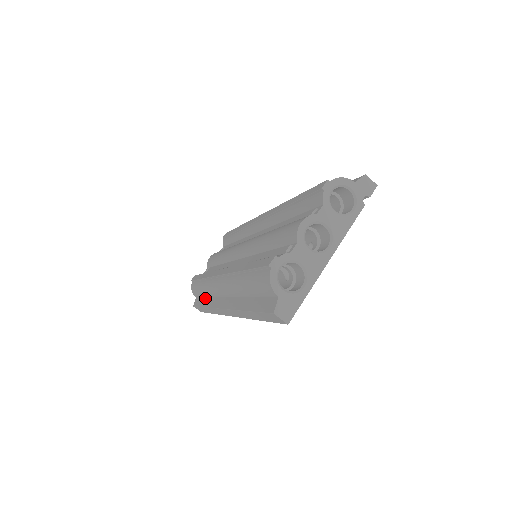
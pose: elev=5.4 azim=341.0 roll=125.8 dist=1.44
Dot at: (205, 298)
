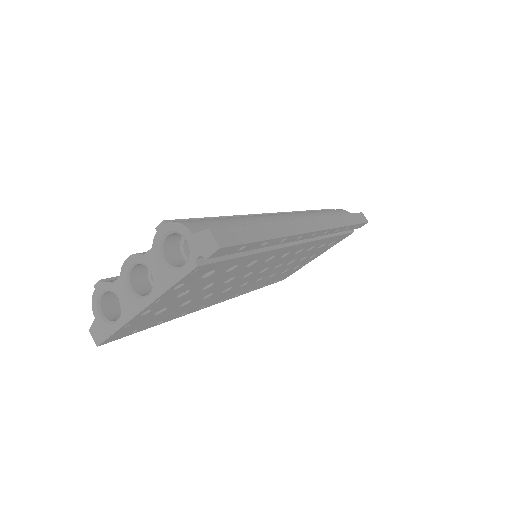
Dot at: occluded
